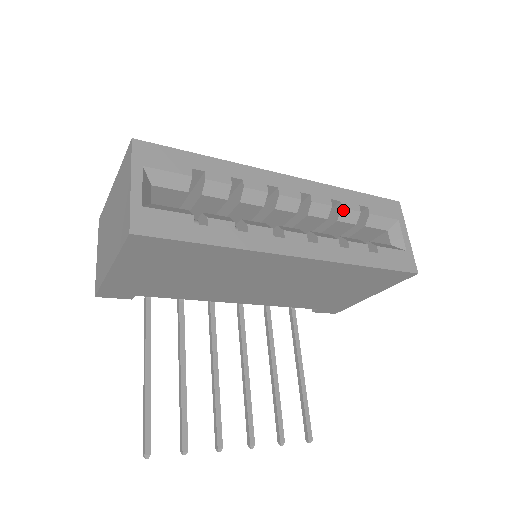
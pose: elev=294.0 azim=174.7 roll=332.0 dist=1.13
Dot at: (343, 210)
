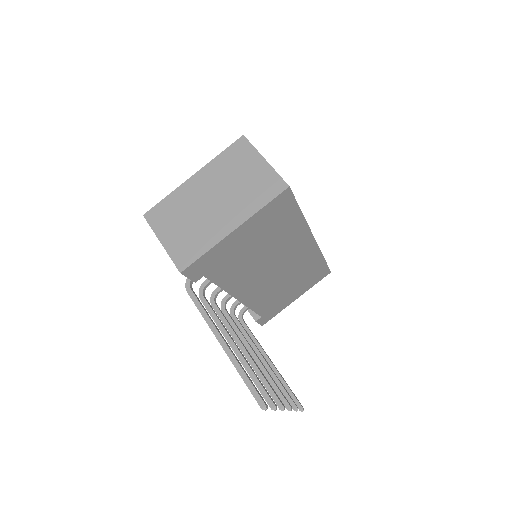
Dot at: occluded
